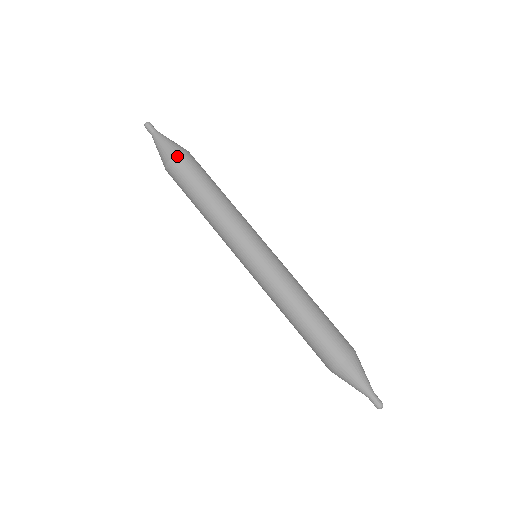
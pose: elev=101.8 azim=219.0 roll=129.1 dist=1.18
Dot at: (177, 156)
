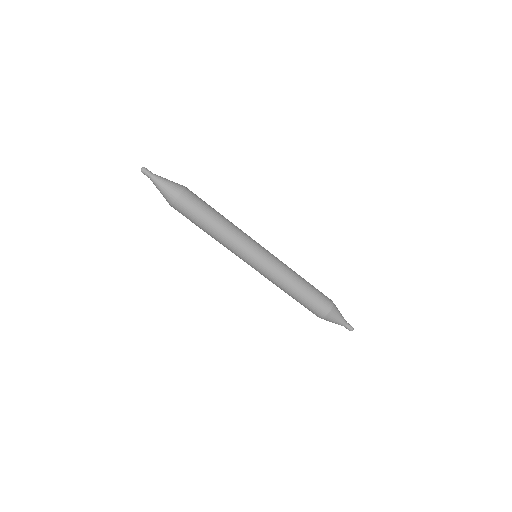
Dot at: (180, 197)
